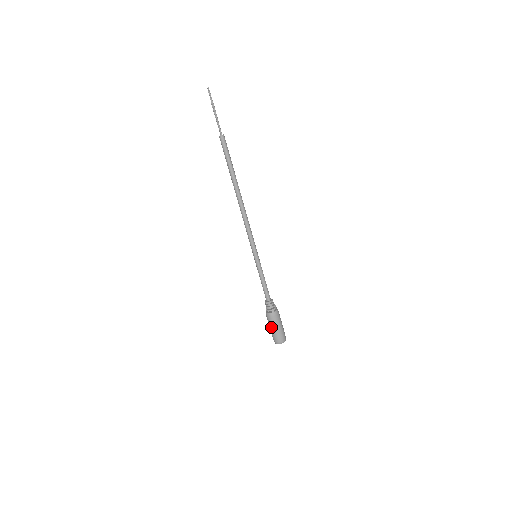
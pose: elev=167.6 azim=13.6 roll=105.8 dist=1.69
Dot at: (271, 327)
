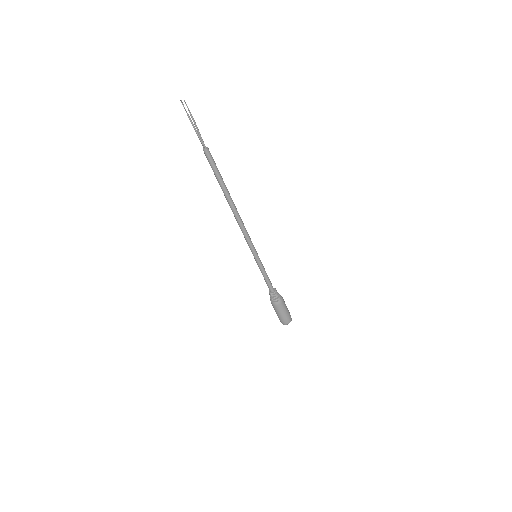
Dot at: (279, 313)
